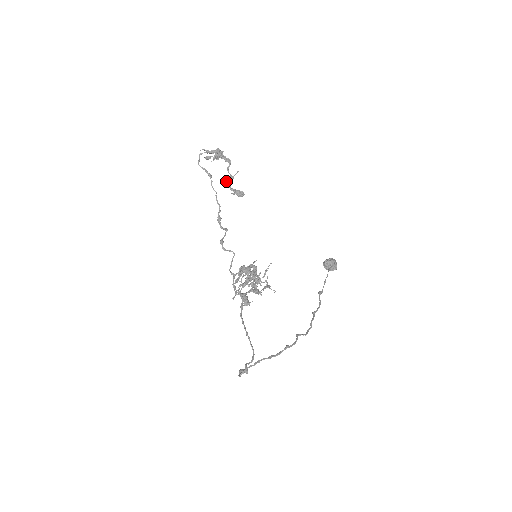
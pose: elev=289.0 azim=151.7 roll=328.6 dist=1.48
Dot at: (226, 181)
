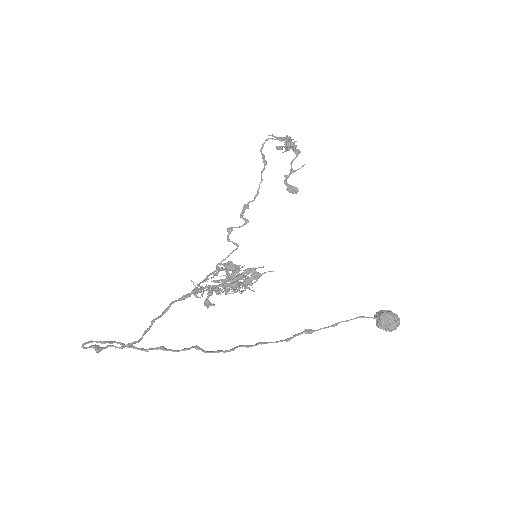
Dot at: (286, 175)
